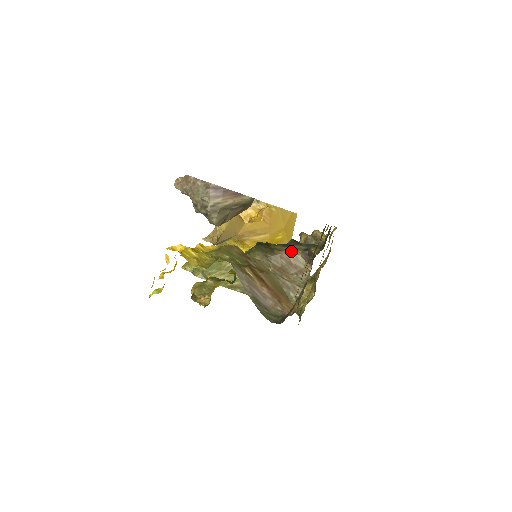
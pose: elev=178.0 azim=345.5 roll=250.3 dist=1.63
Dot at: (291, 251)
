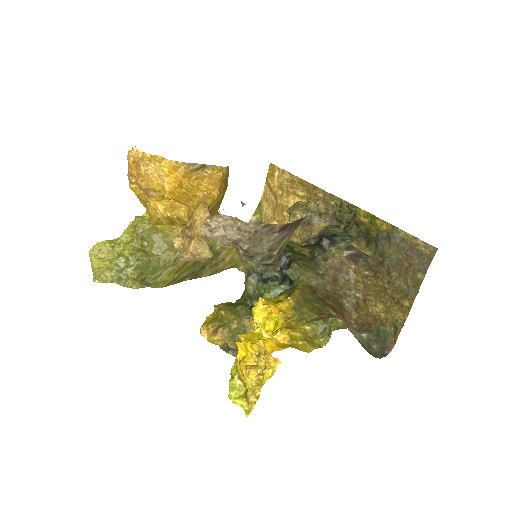
Dot at: (335, 255)
